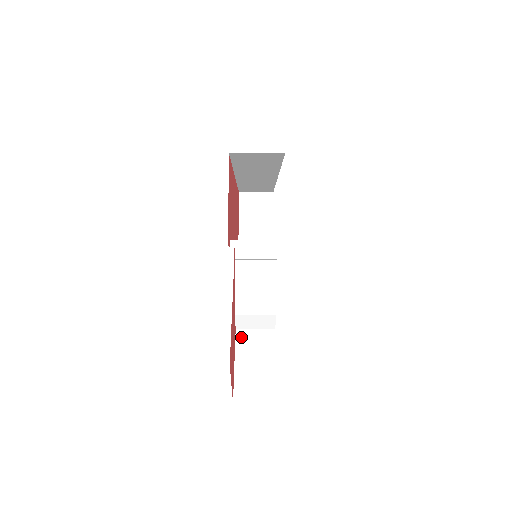
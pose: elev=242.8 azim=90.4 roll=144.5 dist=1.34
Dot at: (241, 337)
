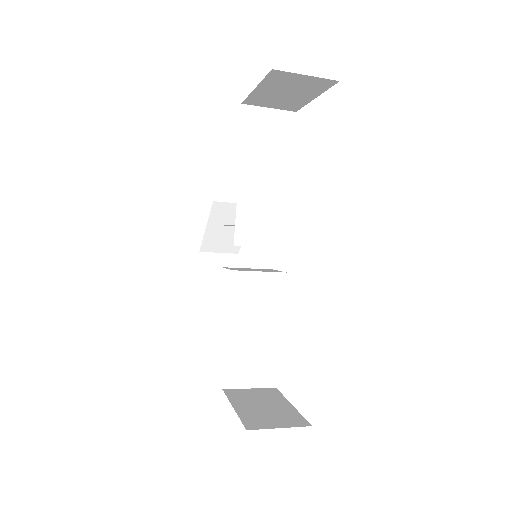
Dot at: (218, 209)
